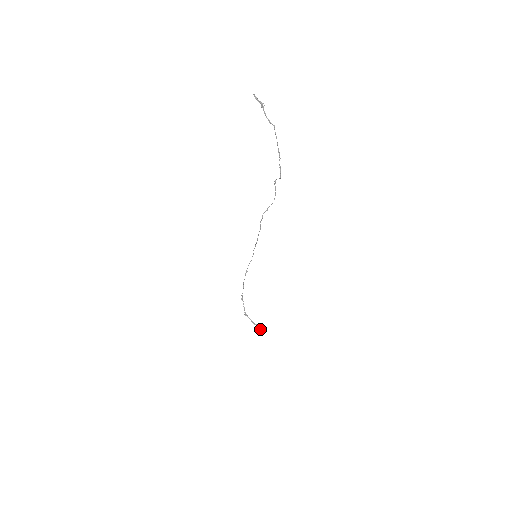
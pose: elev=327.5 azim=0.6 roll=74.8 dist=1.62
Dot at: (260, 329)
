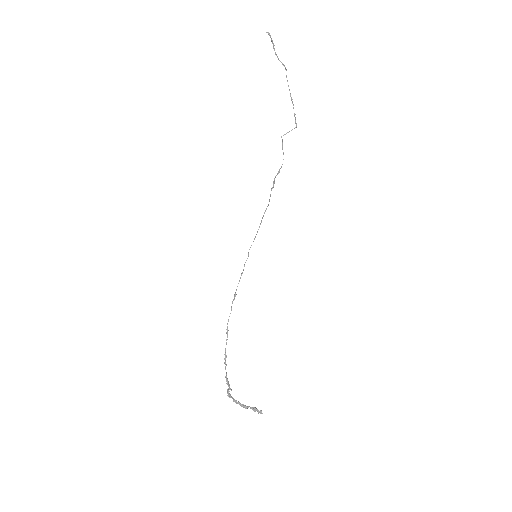
Dot at: (259, 411)
